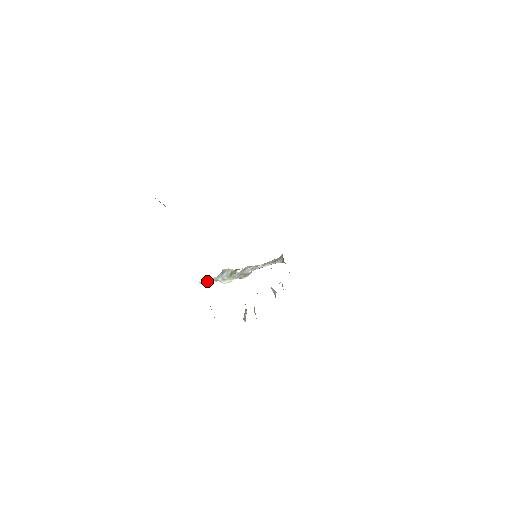
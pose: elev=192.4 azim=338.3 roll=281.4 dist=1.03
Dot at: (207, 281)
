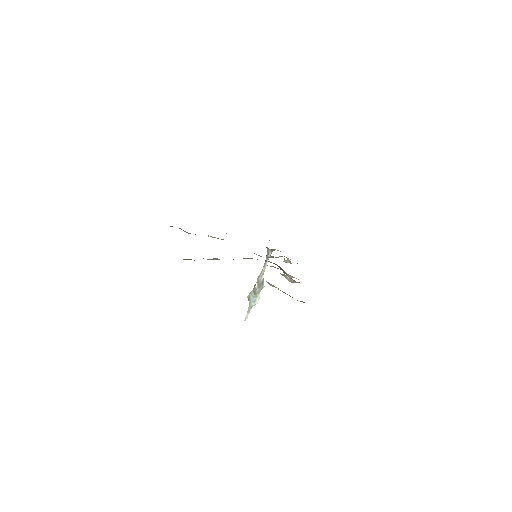
Dot at: (247, 315)
